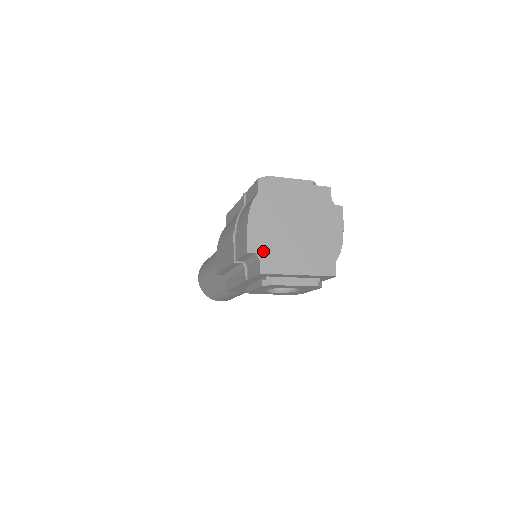
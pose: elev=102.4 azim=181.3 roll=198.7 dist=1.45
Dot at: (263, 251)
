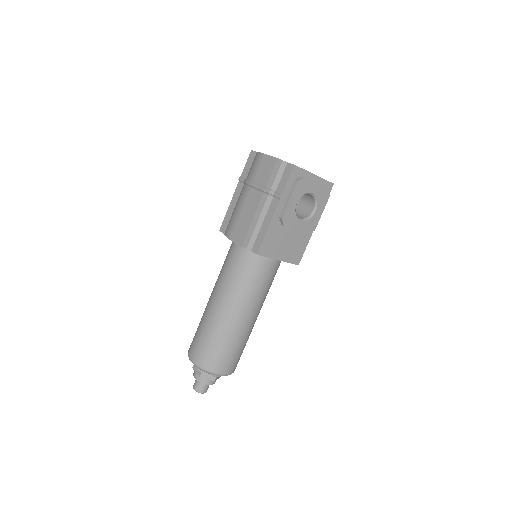
Dot at: occluded
